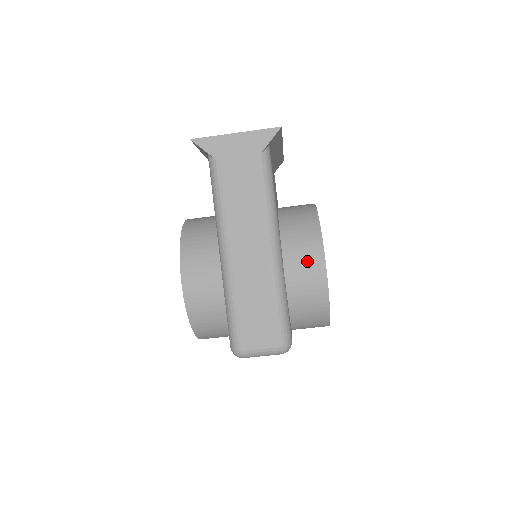
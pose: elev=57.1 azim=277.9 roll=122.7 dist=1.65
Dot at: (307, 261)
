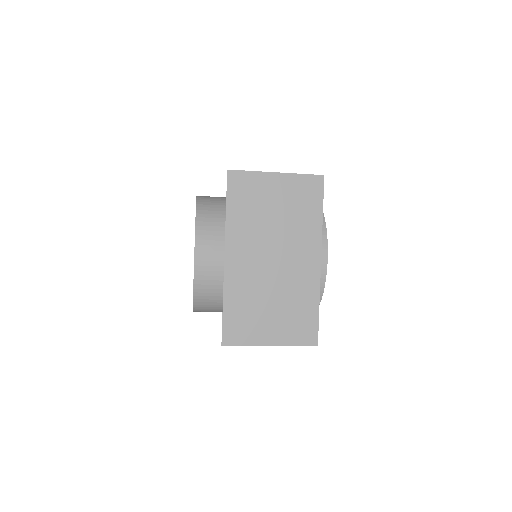
Dot at: occluded
